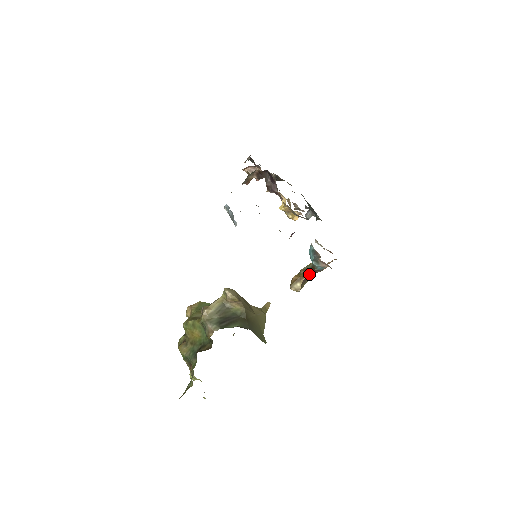
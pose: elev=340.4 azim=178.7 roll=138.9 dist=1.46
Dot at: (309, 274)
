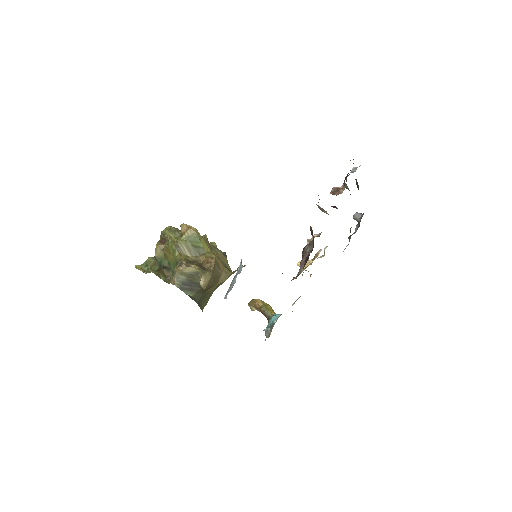
Dot at: occluded
